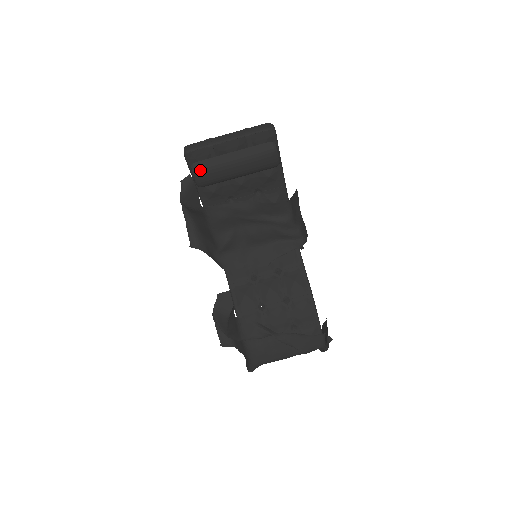
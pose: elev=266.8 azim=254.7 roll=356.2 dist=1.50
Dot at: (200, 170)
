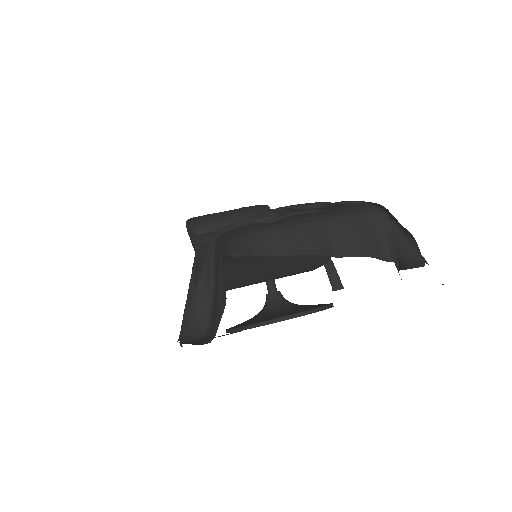
Dot at: (197, 218)
